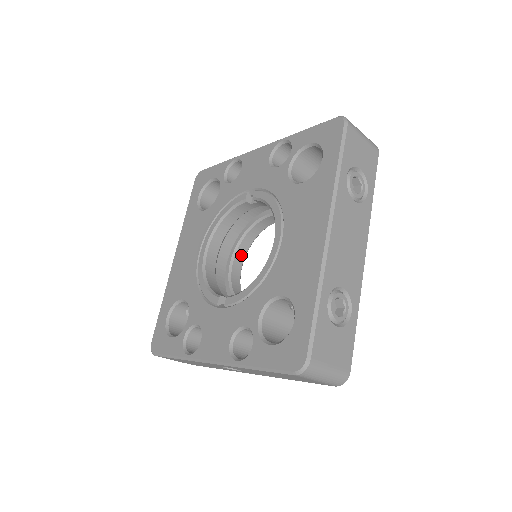
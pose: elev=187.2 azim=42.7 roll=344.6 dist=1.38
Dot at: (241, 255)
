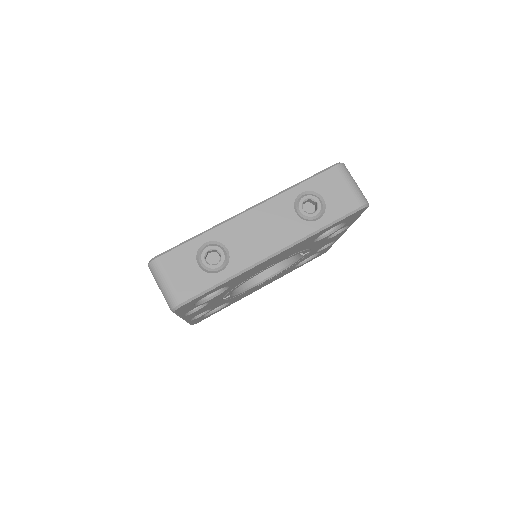
Dot at: (270, 272)
